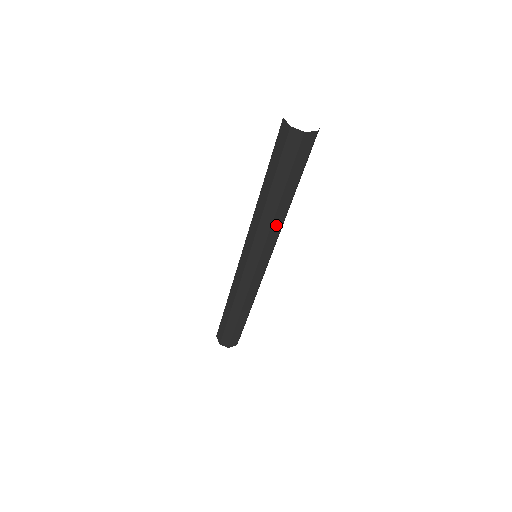
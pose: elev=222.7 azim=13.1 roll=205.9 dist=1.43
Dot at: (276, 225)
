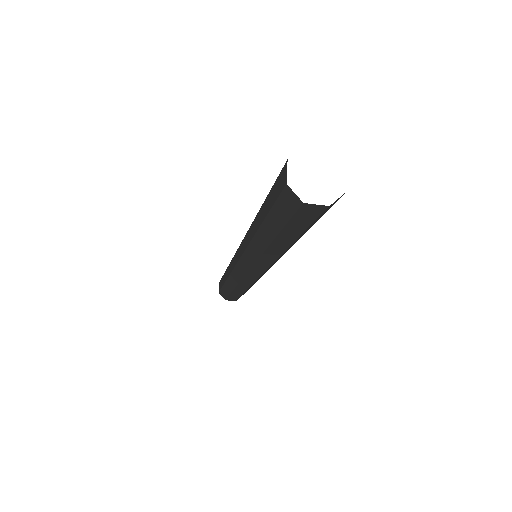
Dot at: (269, 255)
